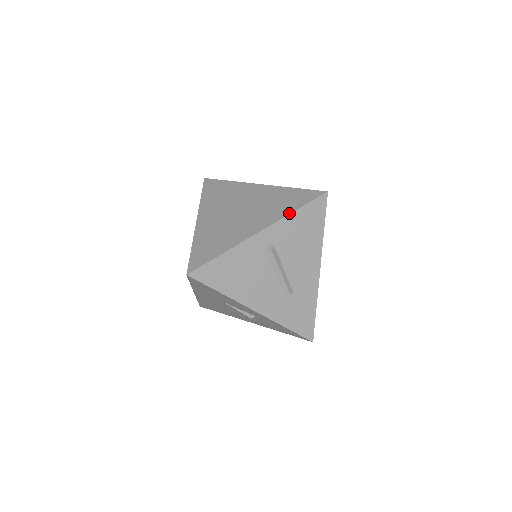
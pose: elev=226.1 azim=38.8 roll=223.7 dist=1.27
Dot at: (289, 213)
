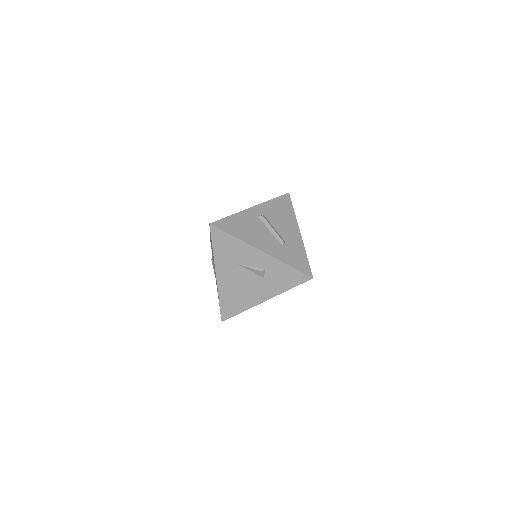
Dot at: (268, 200)
